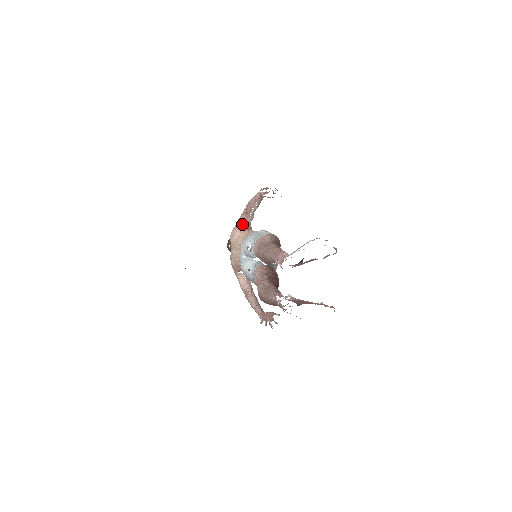
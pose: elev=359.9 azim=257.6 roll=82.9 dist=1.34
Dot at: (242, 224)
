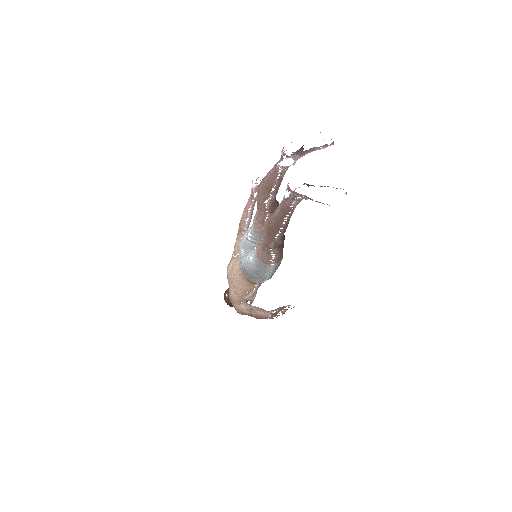
Dot at: (237, 251)
